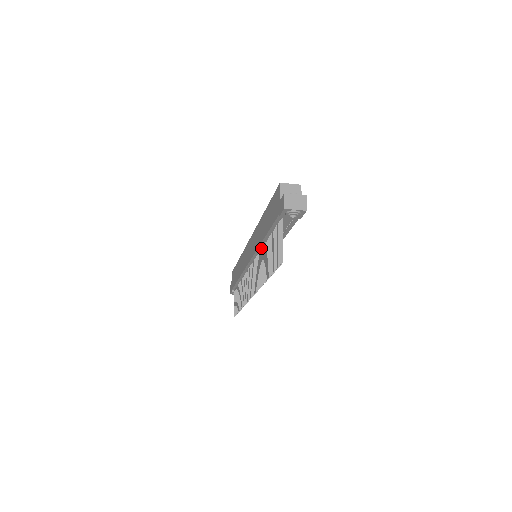
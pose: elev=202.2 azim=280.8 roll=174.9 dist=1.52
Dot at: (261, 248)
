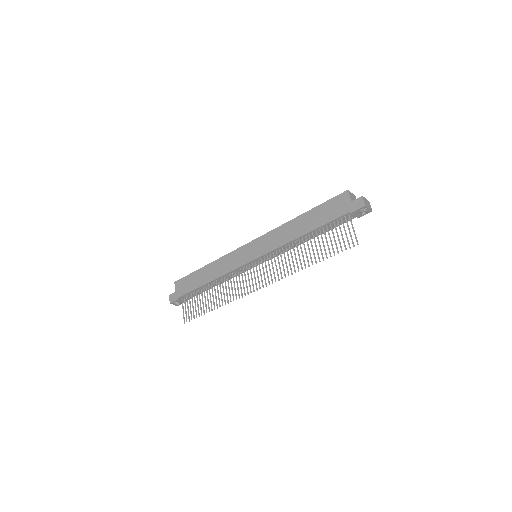
Dot at: (288, 244)
